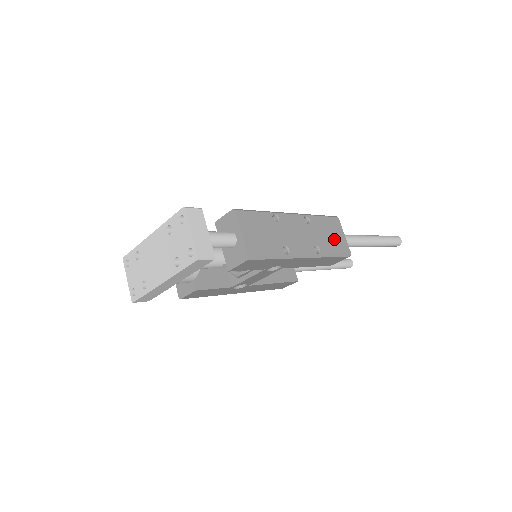
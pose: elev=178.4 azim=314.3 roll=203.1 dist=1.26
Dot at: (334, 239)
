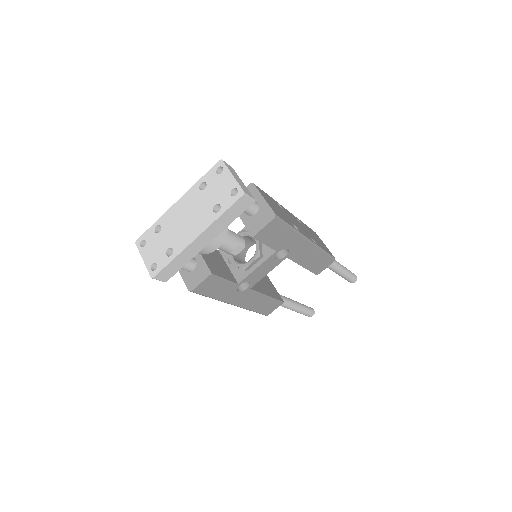
Dot at: (320, 243)
